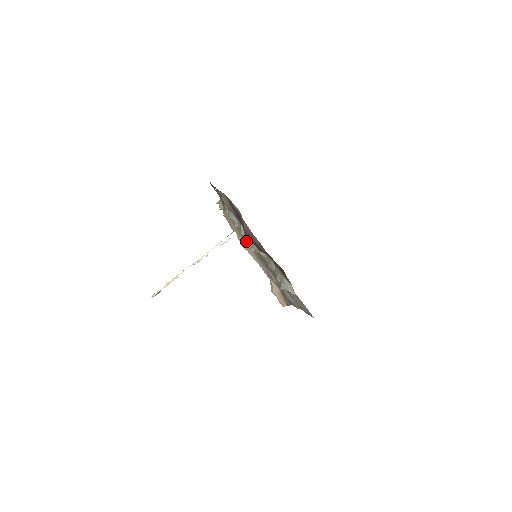
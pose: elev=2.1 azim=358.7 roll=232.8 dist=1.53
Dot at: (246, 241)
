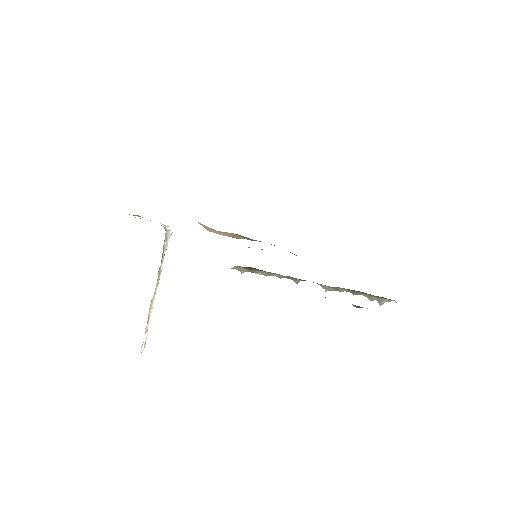
Dot at: occluded
